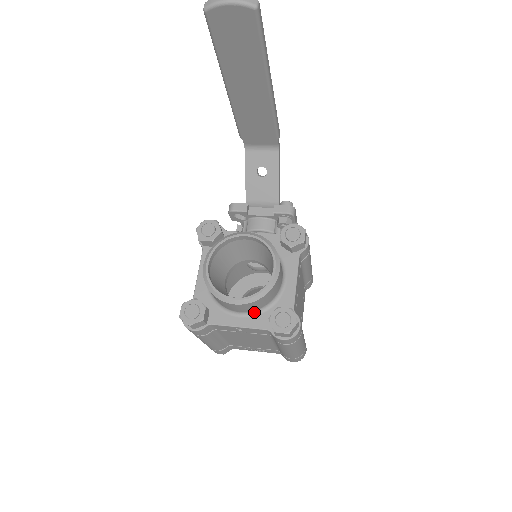
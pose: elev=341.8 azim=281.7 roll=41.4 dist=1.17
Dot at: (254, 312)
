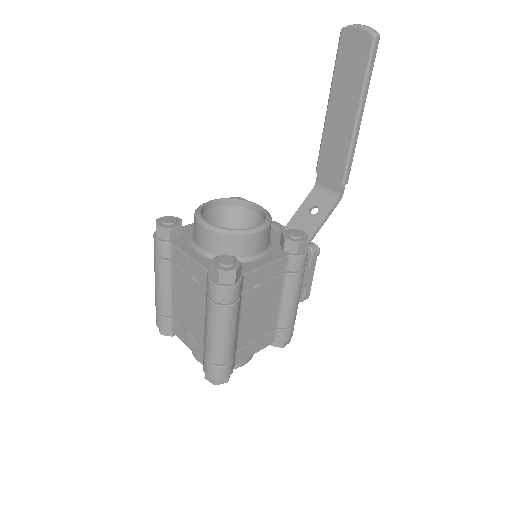
Dot at: (211, 256)
